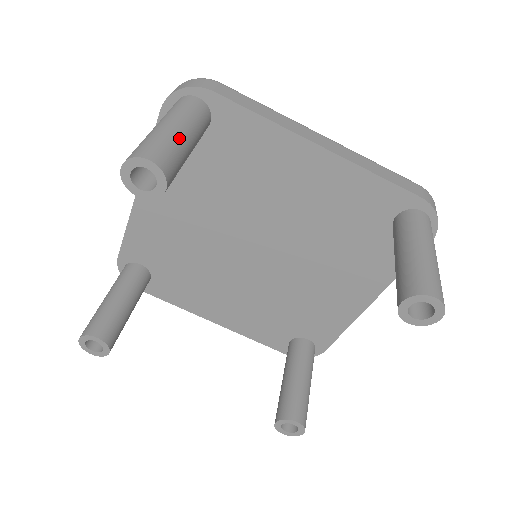
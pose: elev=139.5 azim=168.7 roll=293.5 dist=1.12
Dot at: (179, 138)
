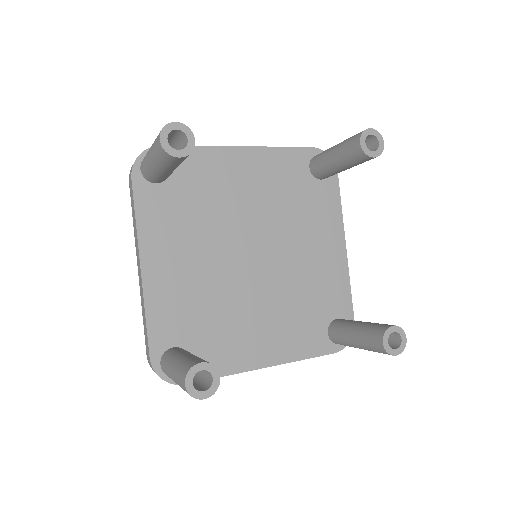
Dot at: occluded
